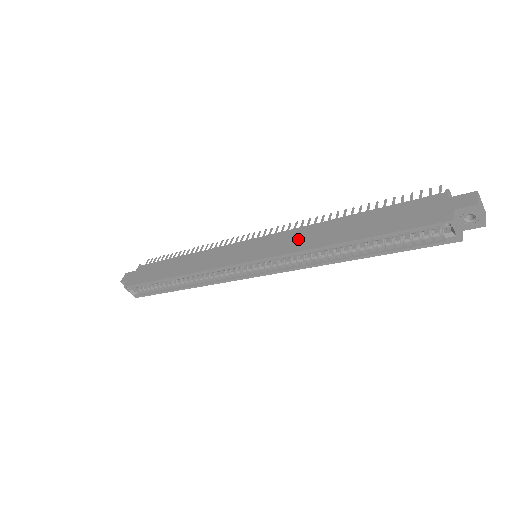
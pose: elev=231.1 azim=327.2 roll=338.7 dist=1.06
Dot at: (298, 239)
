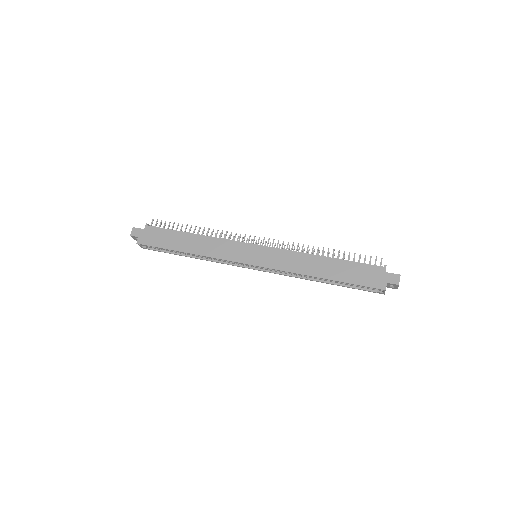
Dot at: (292, 262)
